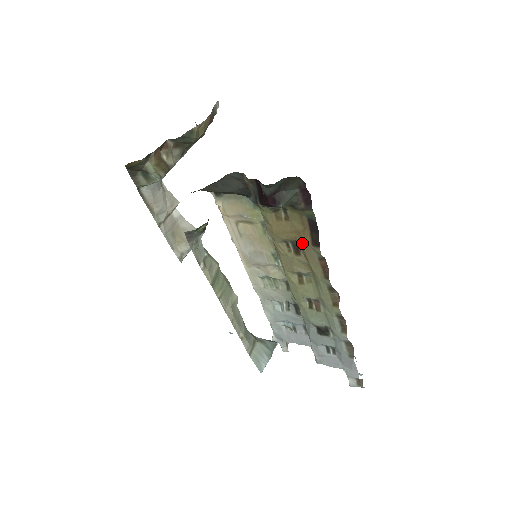
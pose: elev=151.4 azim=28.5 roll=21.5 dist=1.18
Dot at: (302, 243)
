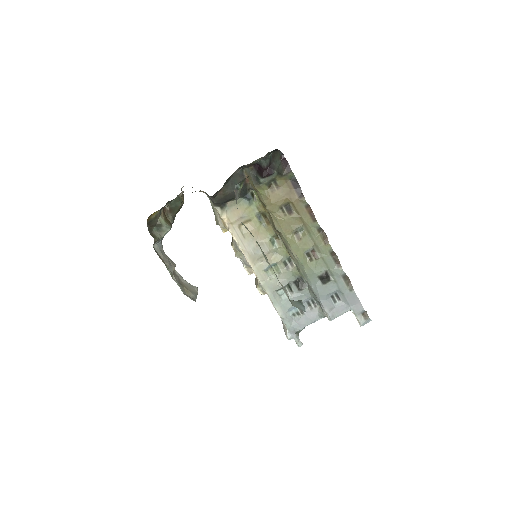
Dot at: (292, 200)
